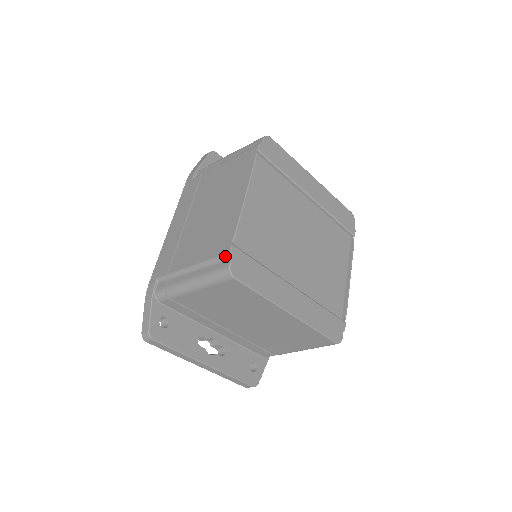
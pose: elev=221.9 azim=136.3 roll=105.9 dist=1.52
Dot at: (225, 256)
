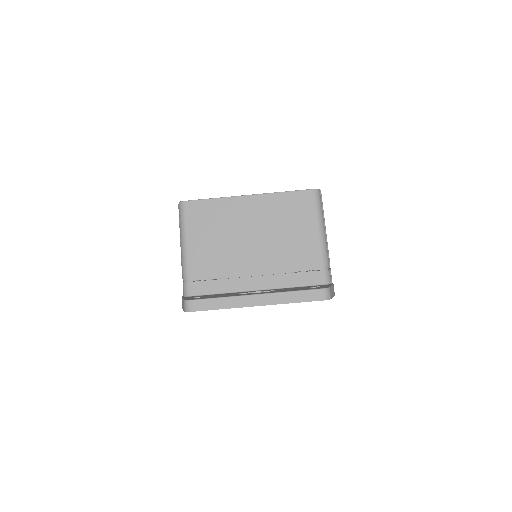
Dot at: occluded
